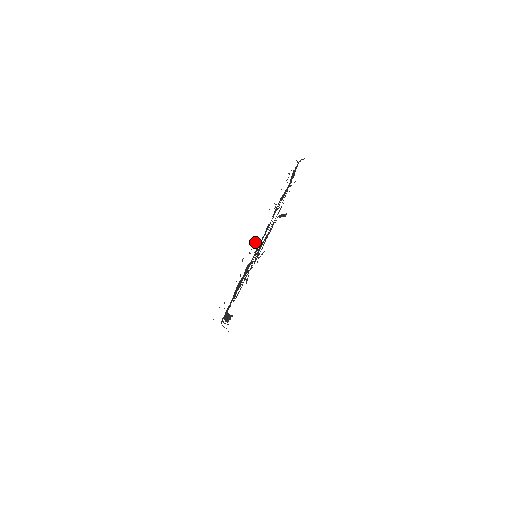
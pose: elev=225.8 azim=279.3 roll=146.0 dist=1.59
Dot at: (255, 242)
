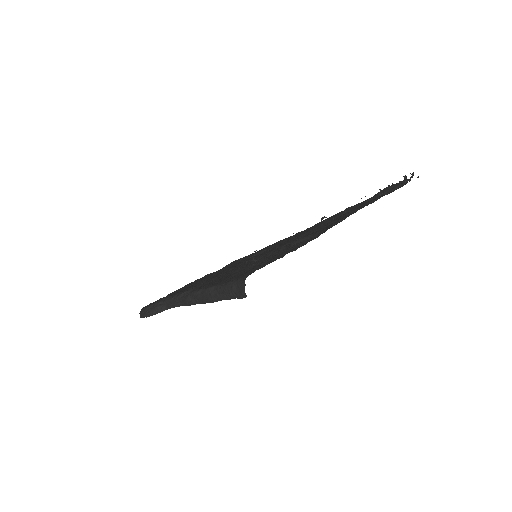
Dot at: (345, 211)
